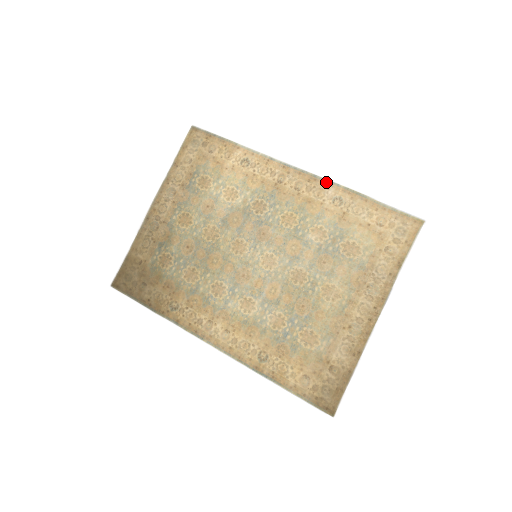
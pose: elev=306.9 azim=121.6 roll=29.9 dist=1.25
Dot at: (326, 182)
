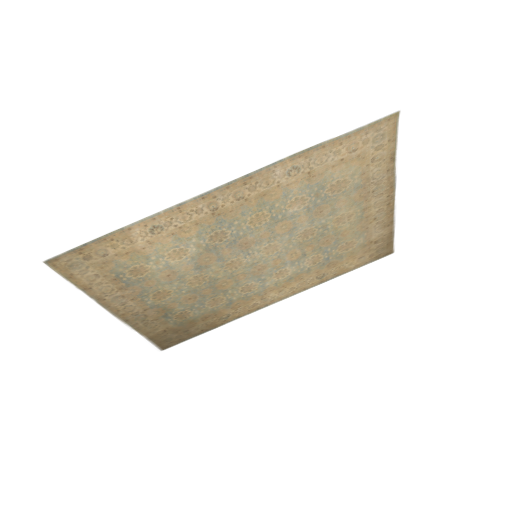
Dot at: (265, 170)
